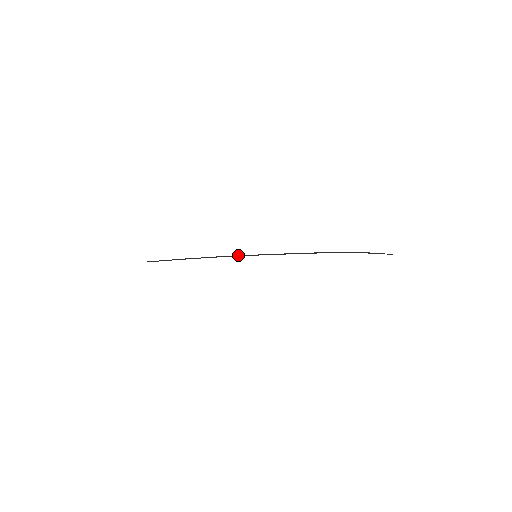
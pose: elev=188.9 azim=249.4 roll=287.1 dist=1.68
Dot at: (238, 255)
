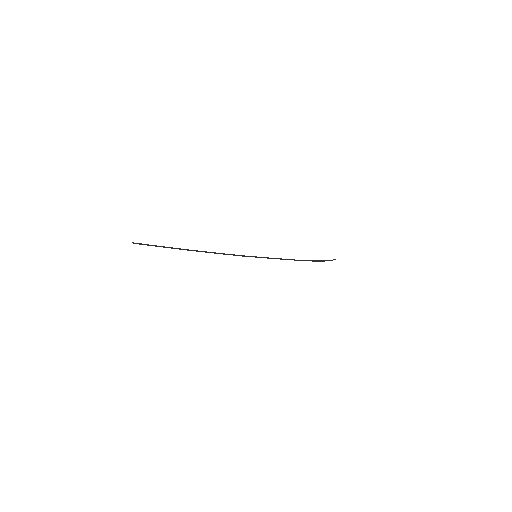
Dot at: (243, 256)
